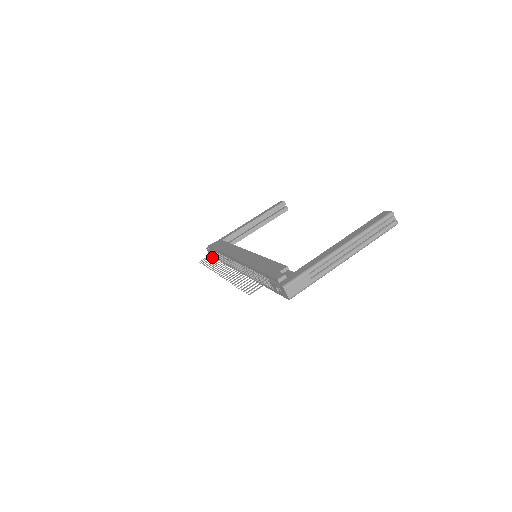
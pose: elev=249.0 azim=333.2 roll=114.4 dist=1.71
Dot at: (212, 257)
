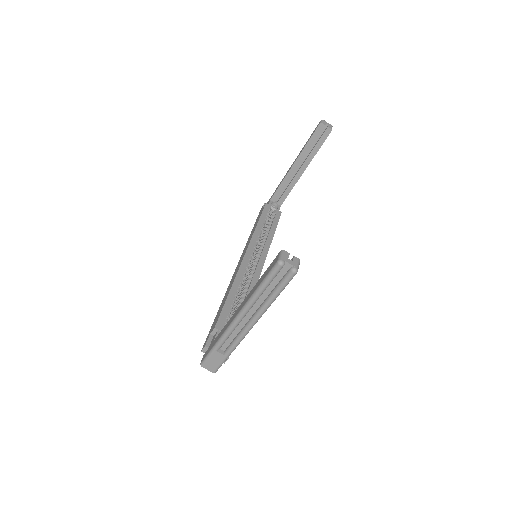
Dot at: occluded
